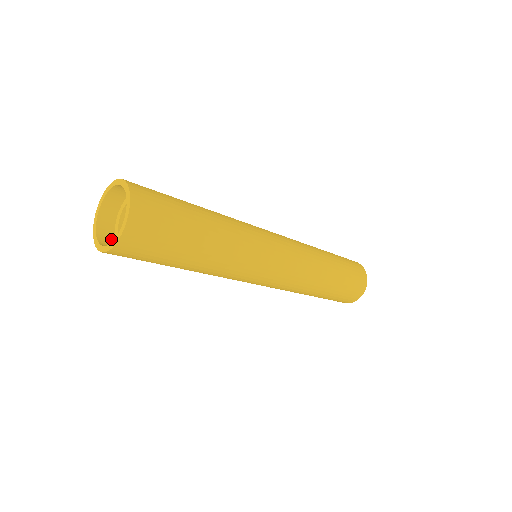
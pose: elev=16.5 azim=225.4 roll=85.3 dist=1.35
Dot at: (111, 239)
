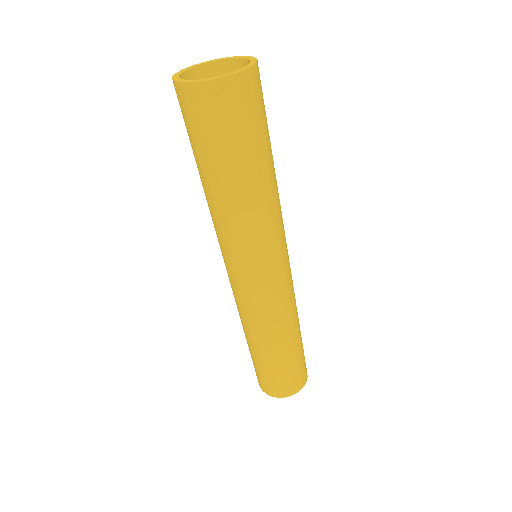
Dot at: occluded
